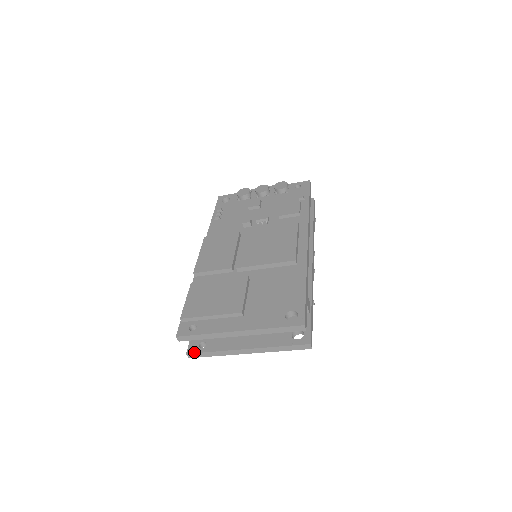
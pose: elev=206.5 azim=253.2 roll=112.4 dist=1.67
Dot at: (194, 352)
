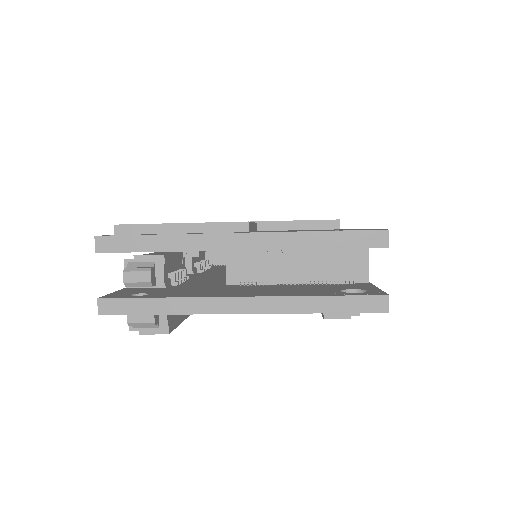
Dot at: (117, 297)
